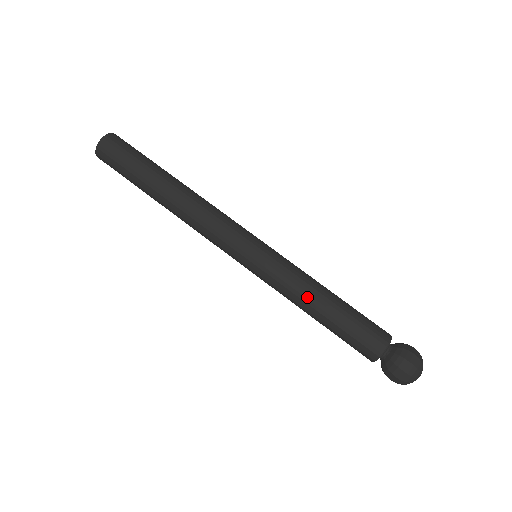
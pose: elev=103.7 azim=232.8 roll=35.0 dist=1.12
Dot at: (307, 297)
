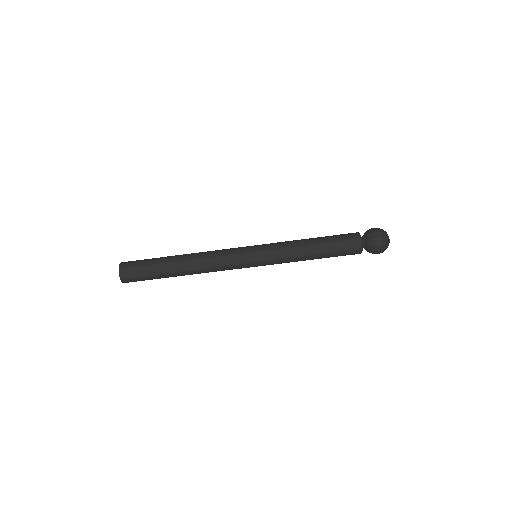
Dot at: (301, 253)
